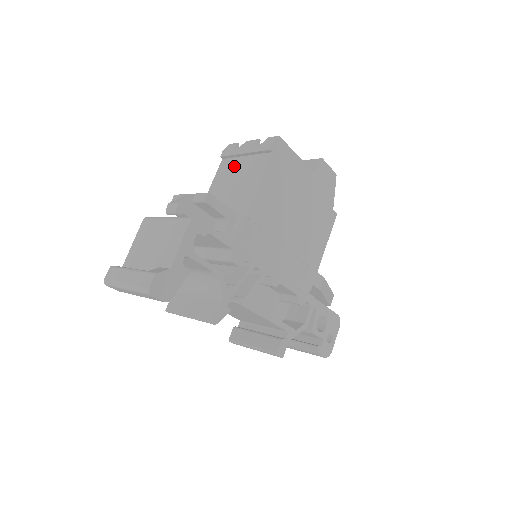
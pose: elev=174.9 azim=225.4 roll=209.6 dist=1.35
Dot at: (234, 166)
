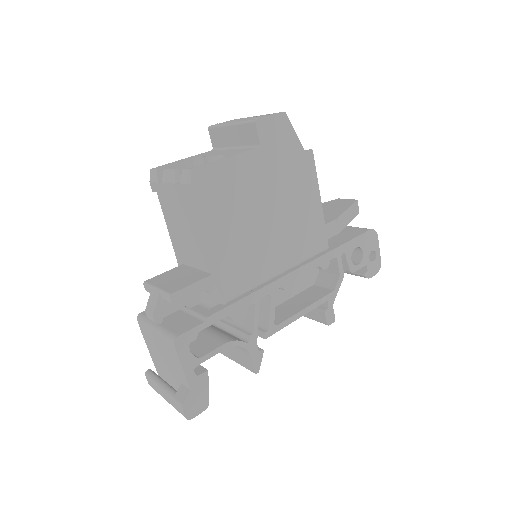
Dot at: (172, 205)
